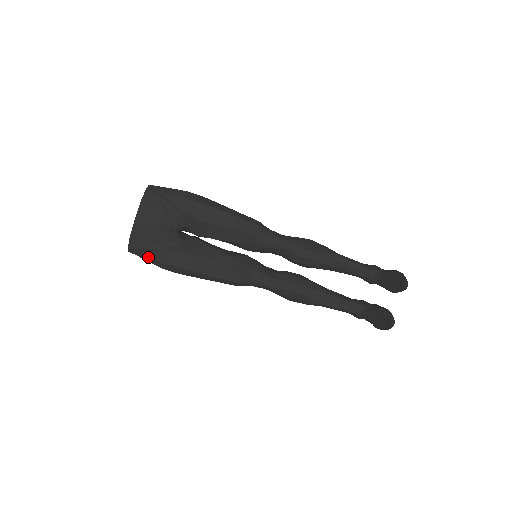
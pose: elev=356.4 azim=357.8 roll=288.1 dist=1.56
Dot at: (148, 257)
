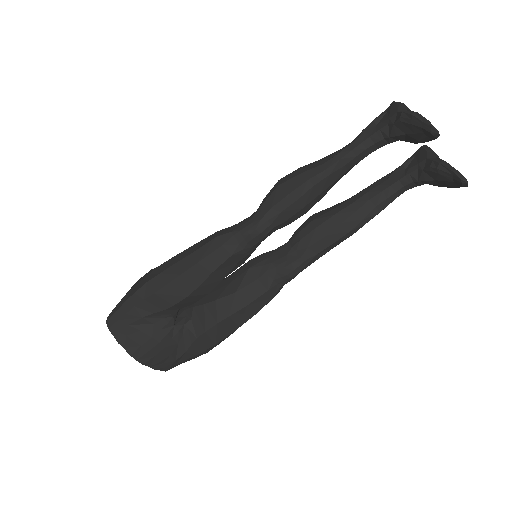
Dot at: (186, 360)
